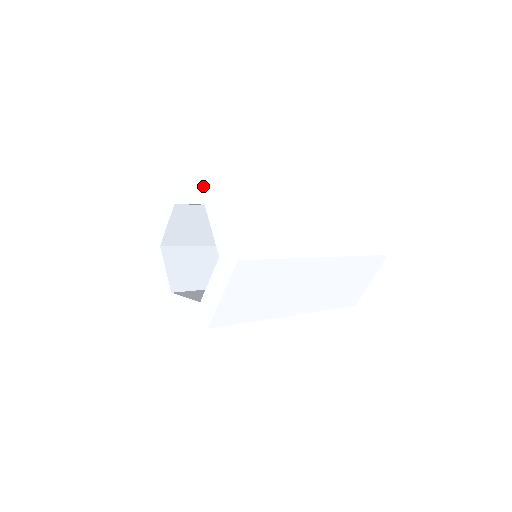
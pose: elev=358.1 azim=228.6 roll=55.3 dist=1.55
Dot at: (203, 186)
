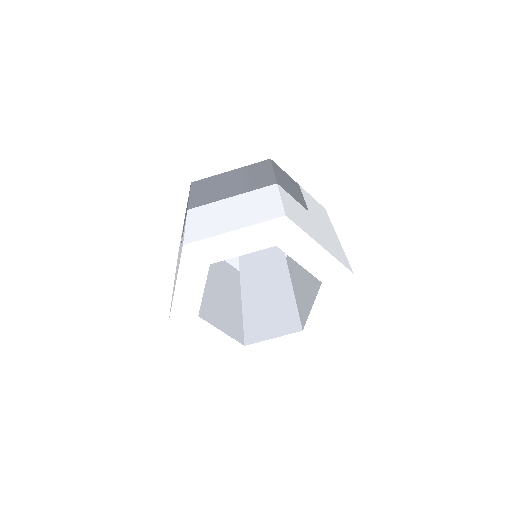
Dot at: (335, 268)
